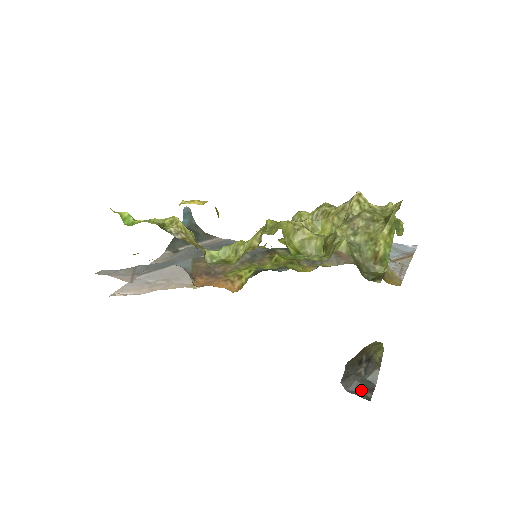
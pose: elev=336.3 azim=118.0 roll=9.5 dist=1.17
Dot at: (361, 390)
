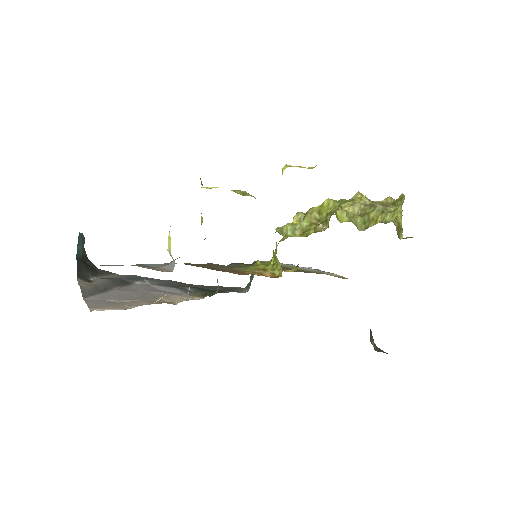
Dot at: (379, 349)
